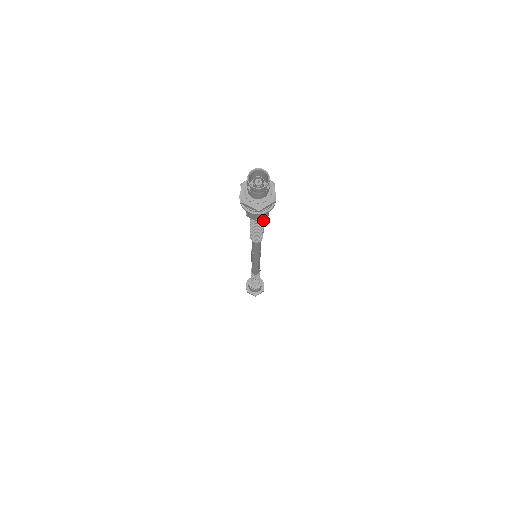
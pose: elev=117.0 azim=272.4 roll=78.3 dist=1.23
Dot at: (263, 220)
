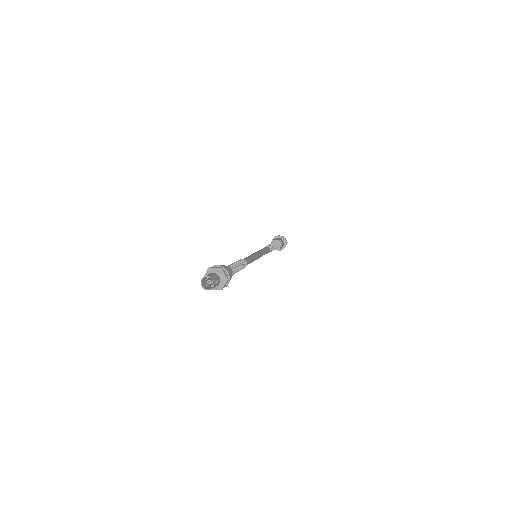
Dot at: (234, 270)
